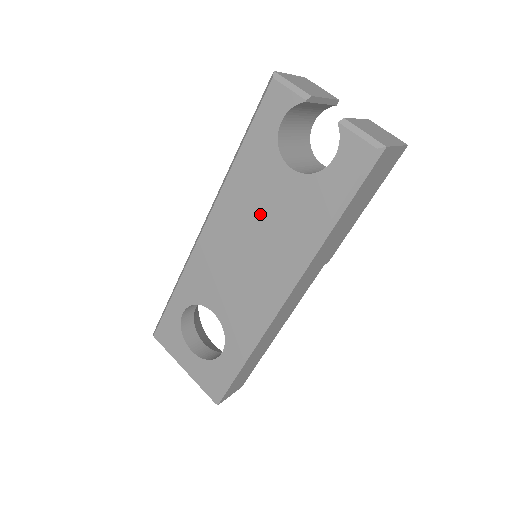
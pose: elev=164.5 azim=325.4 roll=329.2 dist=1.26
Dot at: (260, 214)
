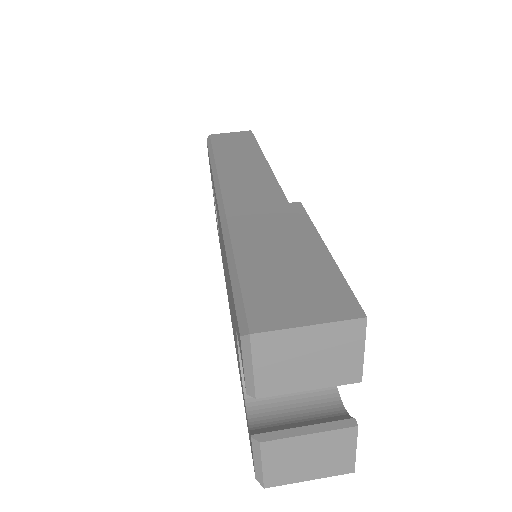
Dot at: occluded
